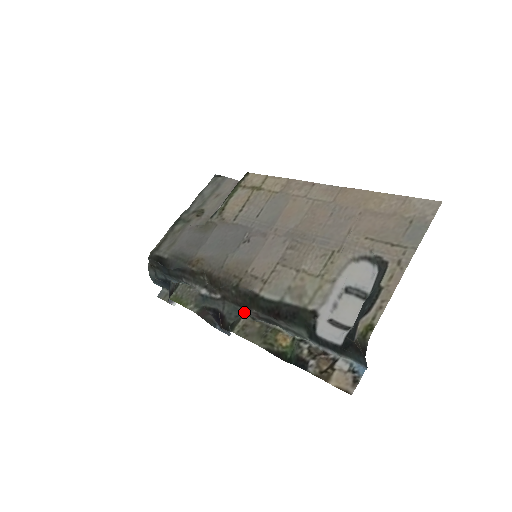
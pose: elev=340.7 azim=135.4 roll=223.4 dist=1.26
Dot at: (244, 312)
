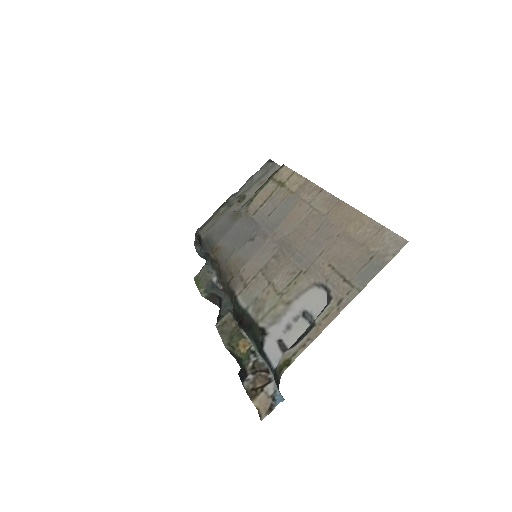
Dot at: occluded
